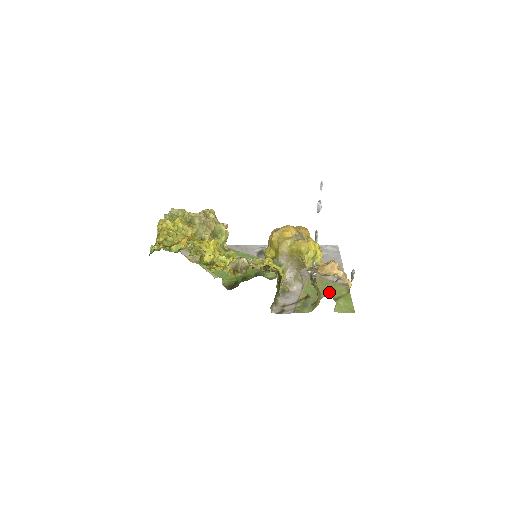
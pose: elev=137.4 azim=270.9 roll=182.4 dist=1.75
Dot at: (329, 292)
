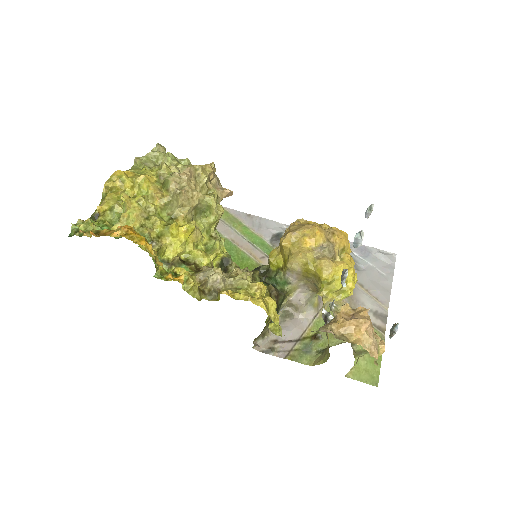
Dot at: occluded
